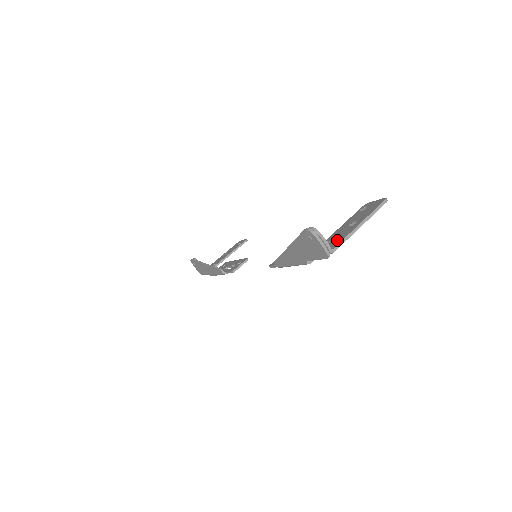
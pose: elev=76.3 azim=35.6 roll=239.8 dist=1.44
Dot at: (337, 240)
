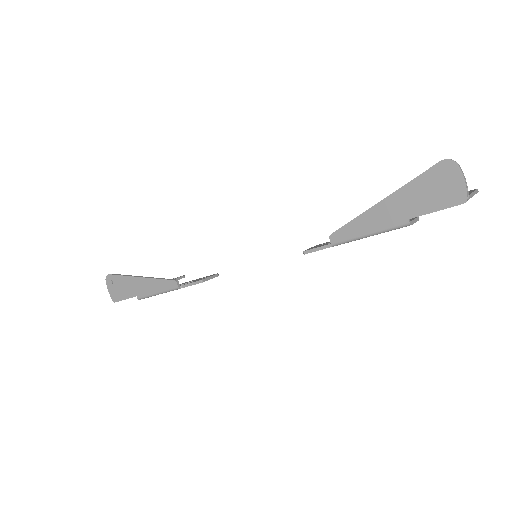
Dot at: occluded
